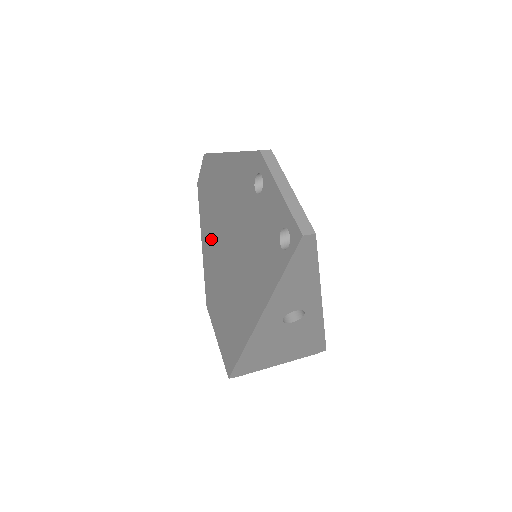
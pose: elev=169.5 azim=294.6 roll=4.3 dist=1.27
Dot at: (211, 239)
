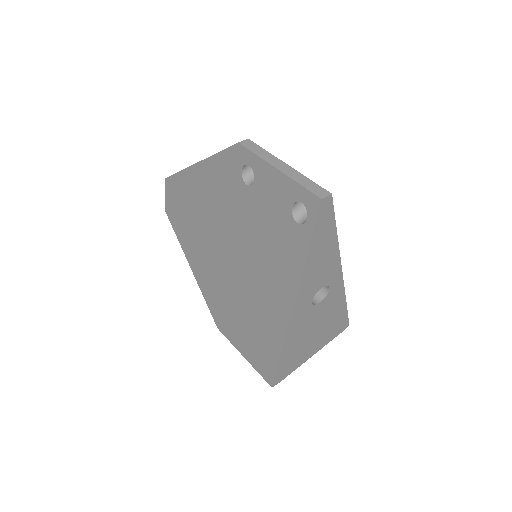
Dot at: (202, 258)
